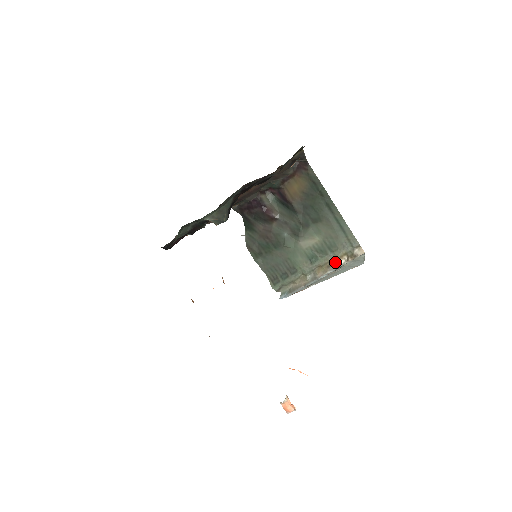
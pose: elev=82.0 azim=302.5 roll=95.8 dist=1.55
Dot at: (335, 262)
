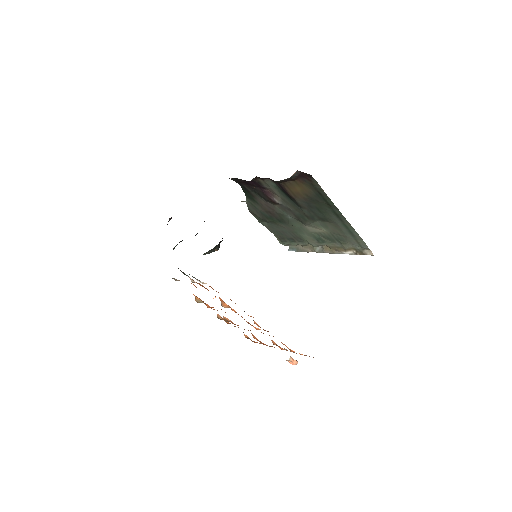
Dot at: (343, 250)
